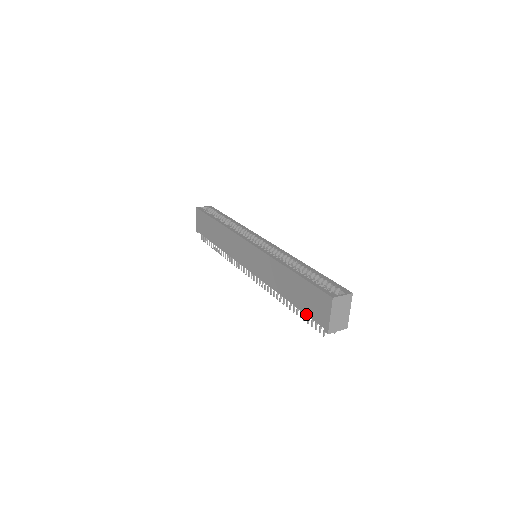
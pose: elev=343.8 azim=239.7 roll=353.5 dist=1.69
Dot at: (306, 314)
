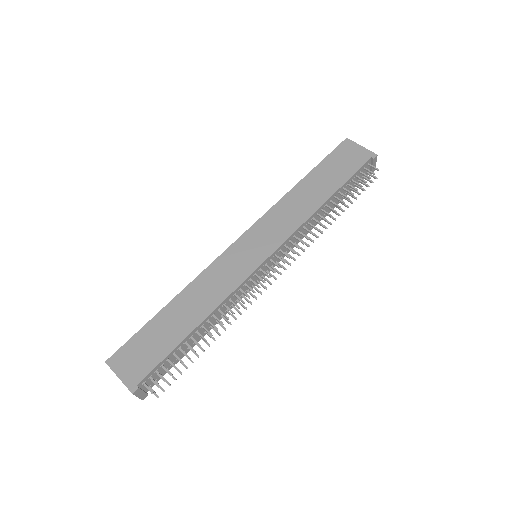
Dot at: (352, 174)
